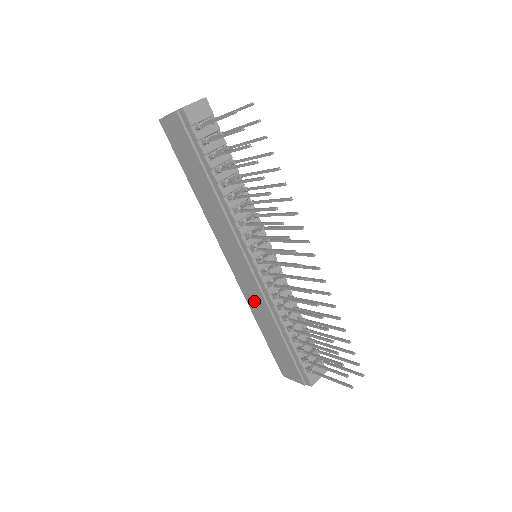
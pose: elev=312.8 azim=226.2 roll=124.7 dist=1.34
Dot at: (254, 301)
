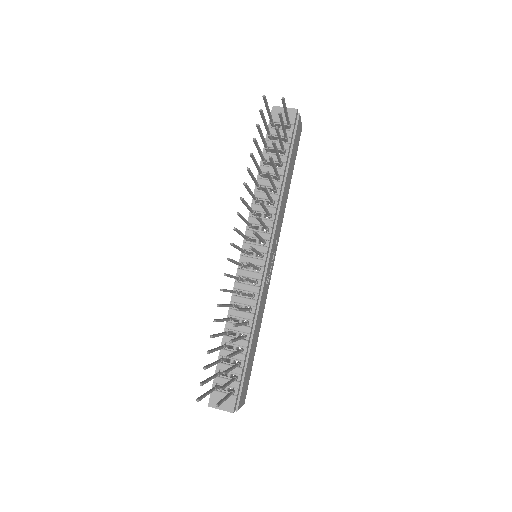
Dot at: occluded
